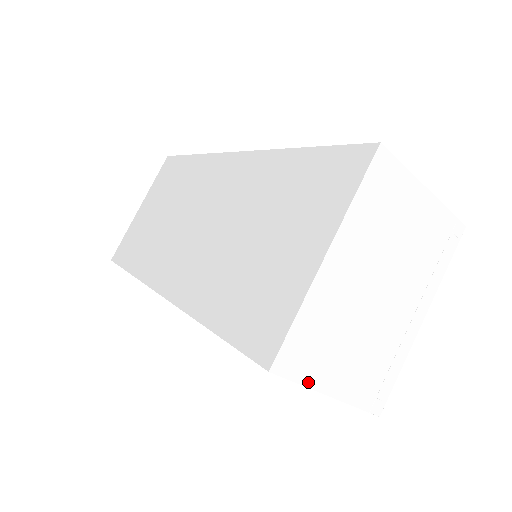
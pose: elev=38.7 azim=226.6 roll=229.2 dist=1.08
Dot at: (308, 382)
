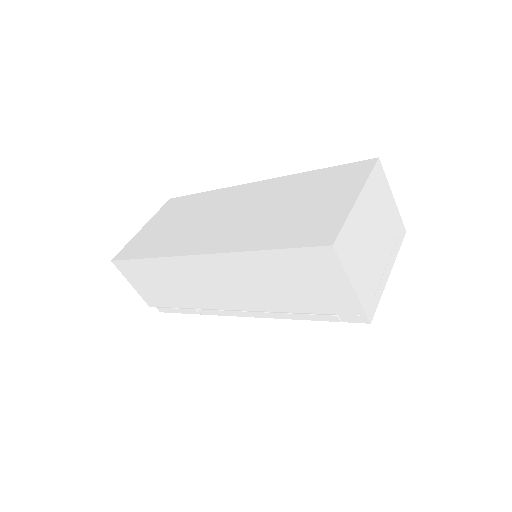
Dot at: (346, 268)
